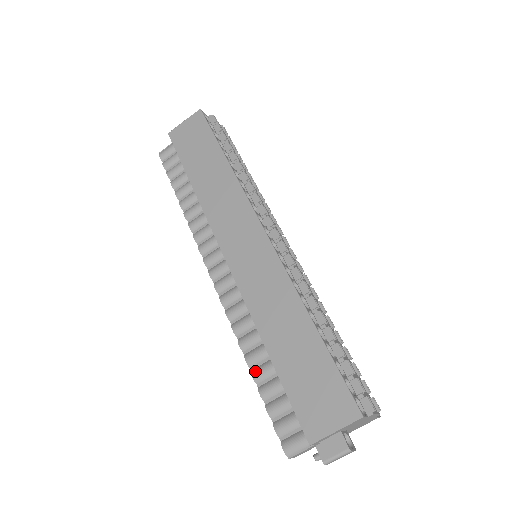
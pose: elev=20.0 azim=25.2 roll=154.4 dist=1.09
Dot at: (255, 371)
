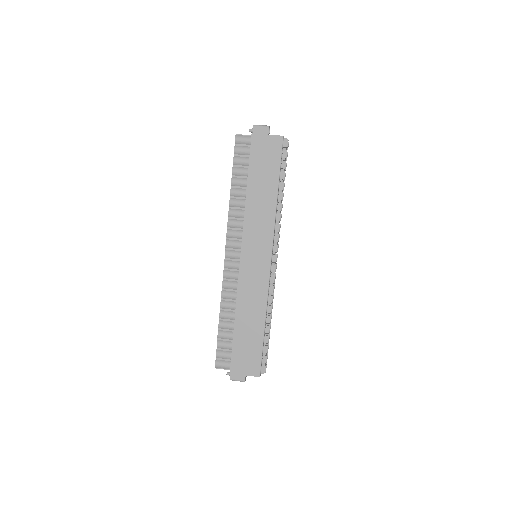
Dot at: (222, 322)
